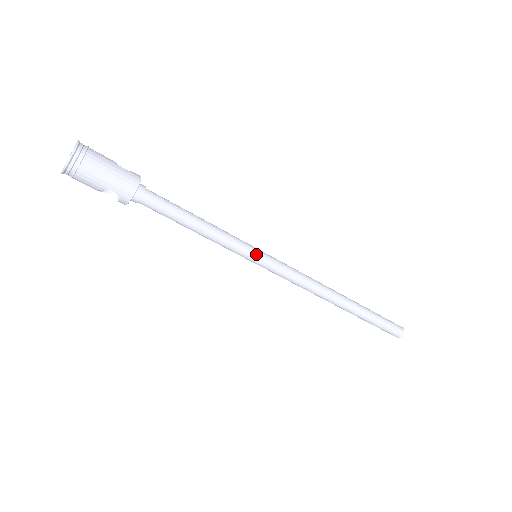
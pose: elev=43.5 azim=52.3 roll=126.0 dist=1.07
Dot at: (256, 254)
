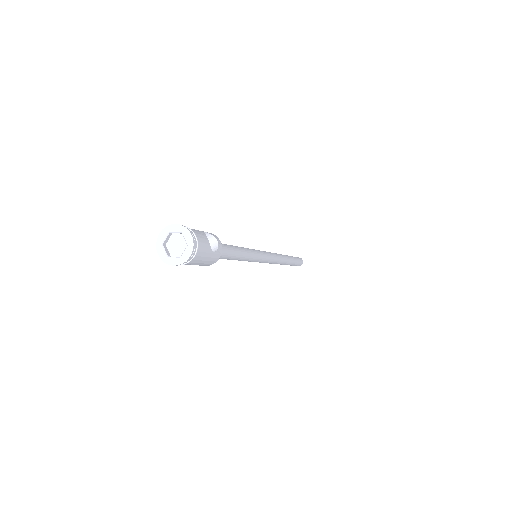
Dot at: (257, 261)
